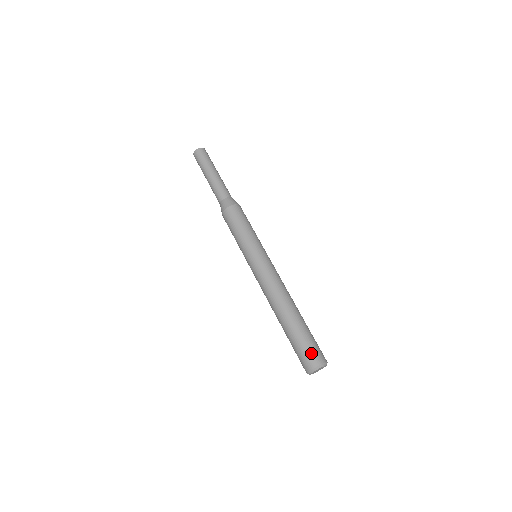
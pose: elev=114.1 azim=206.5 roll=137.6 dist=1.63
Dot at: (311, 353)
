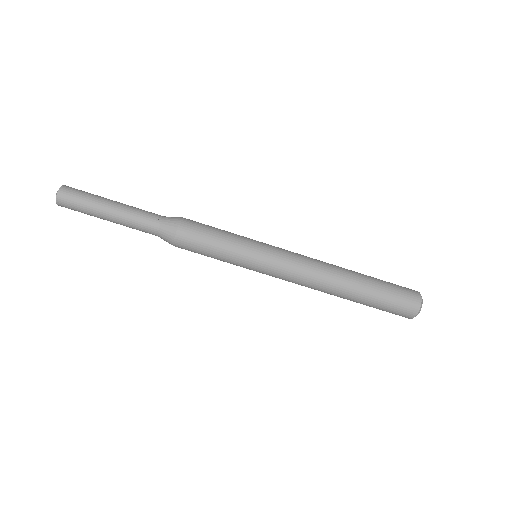
Dot at: (397, 314)
